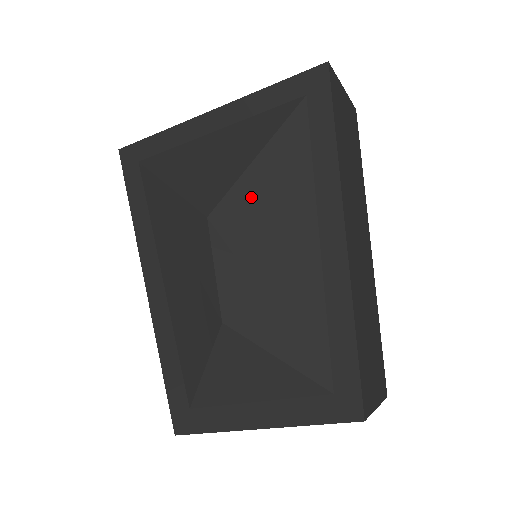
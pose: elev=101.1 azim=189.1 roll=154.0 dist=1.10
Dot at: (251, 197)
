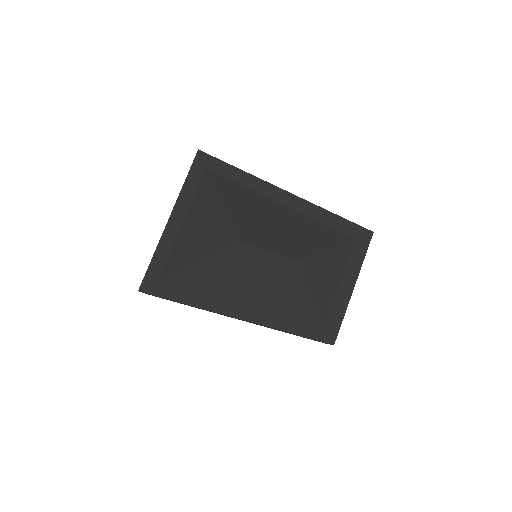
Dot at: (241, 217)
